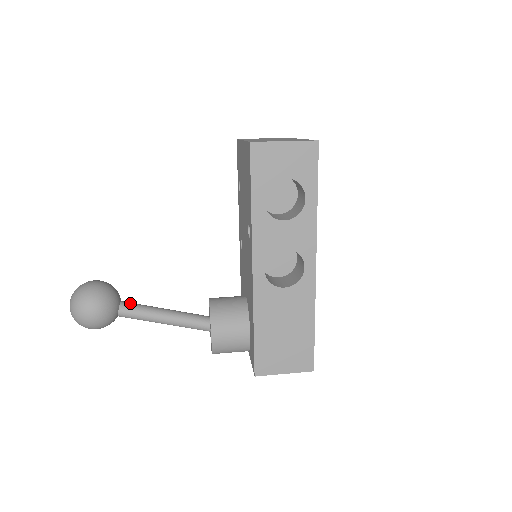
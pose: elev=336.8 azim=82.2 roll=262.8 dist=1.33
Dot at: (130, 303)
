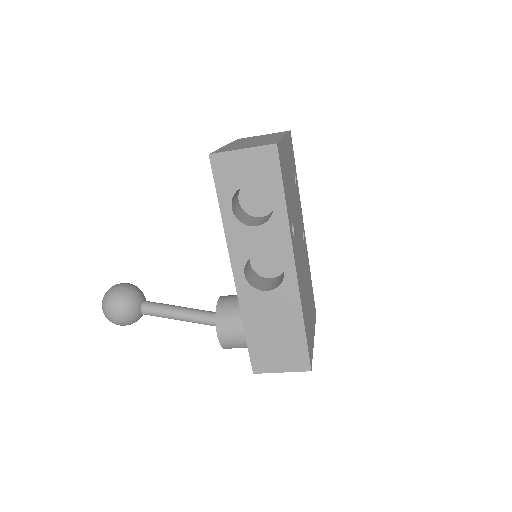
Dot at: (151, 302)
